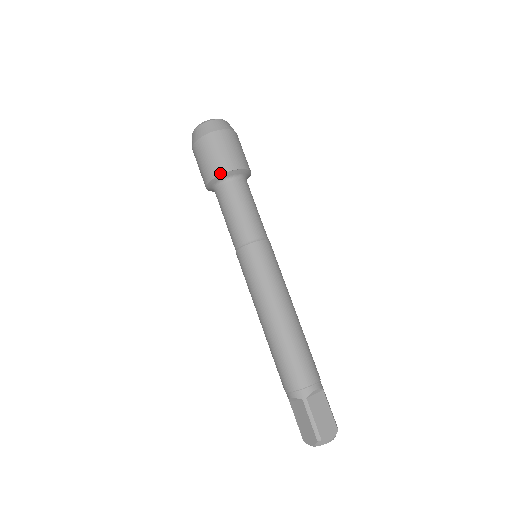
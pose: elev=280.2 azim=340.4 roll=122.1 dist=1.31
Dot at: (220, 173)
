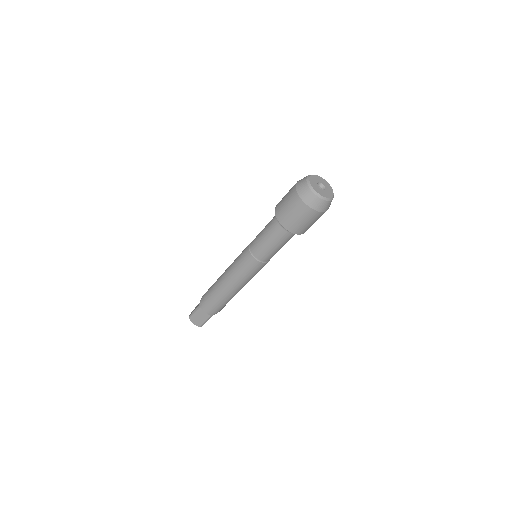
Dot at: (276, 215)
